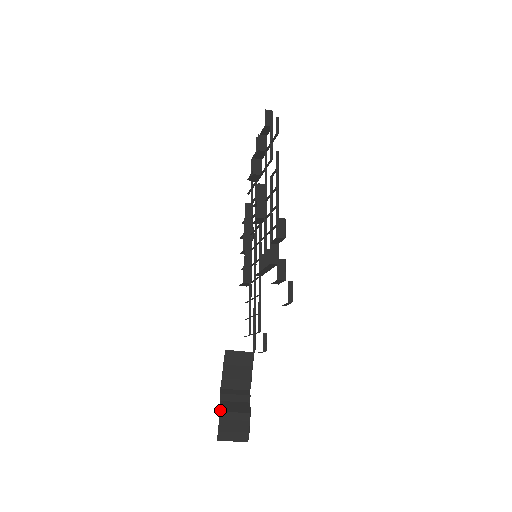
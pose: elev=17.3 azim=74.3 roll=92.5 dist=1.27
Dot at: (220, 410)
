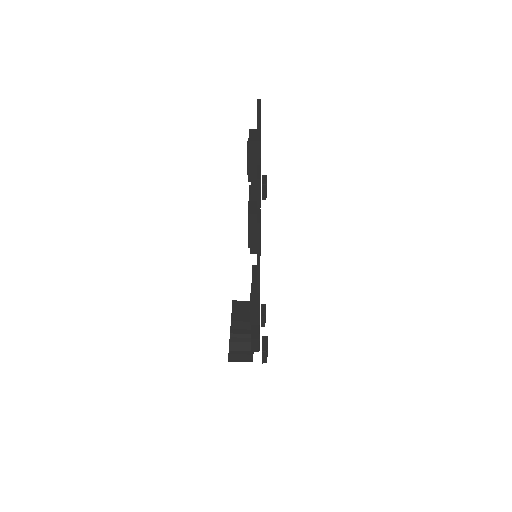
Dot at: (229, 349)
